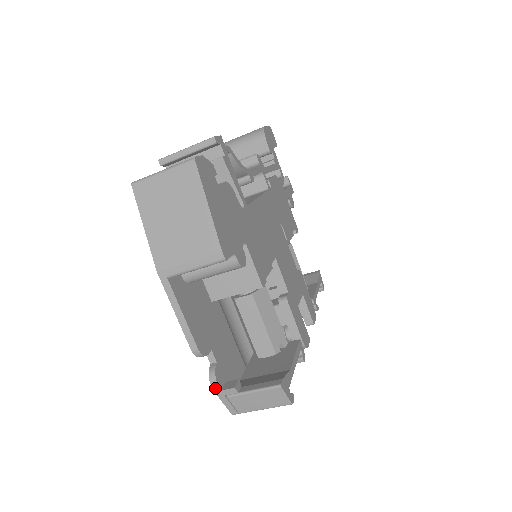
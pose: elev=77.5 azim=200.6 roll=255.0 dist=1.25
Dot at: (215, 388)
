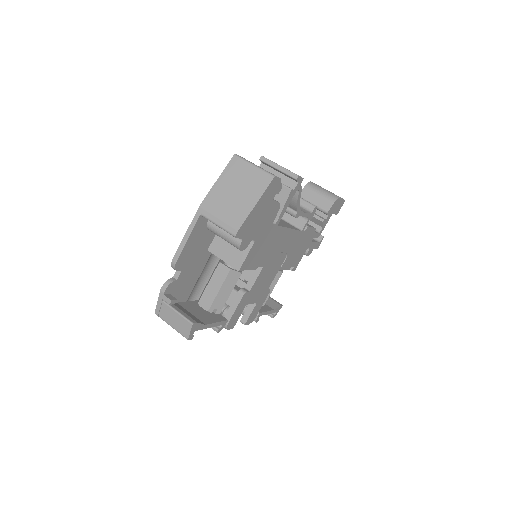
Dot at: (162, 290)
